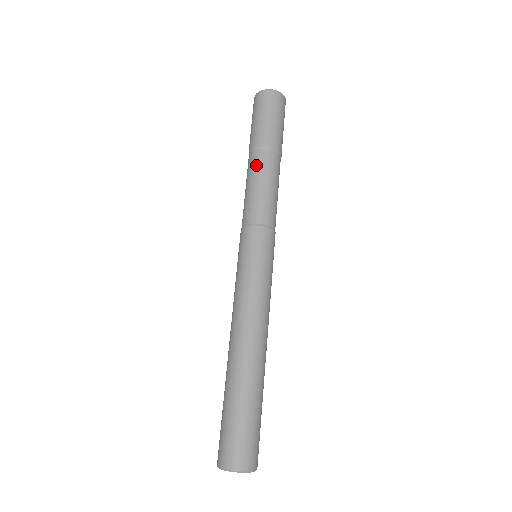
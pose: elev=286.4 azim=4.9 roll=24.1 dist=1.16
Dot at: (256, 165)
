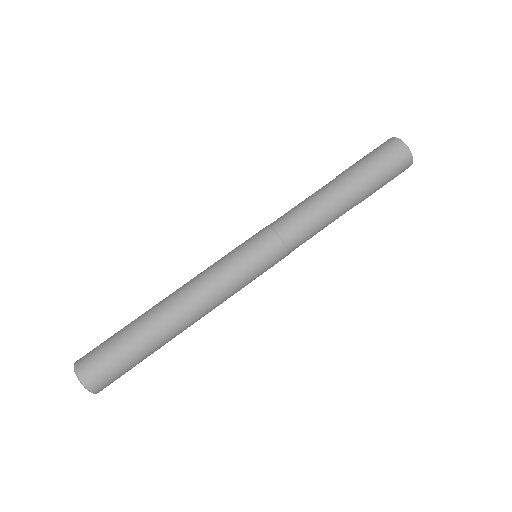
Dot at: (322, 188)
